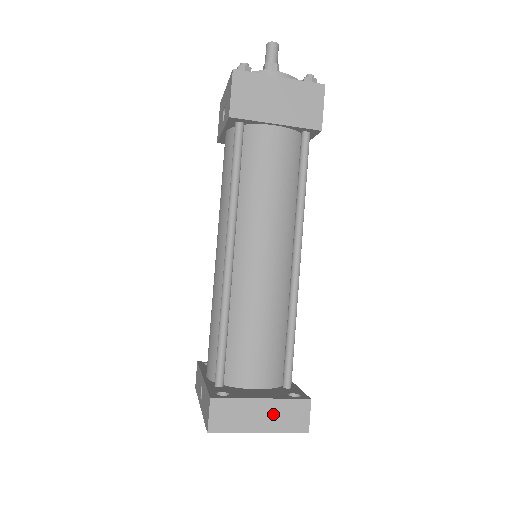
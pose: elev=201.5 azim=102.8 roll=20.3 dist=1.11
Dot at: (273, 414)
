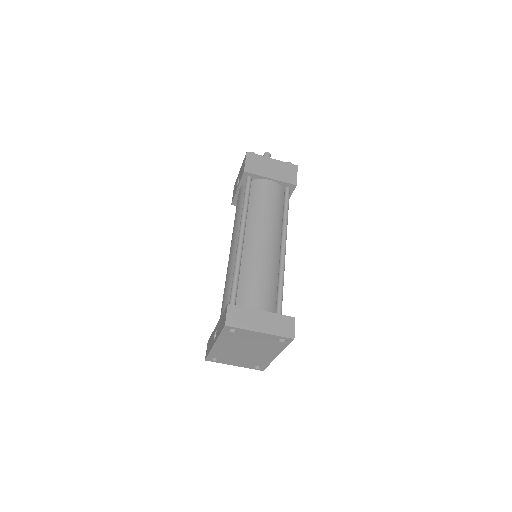
Dot at: (270, 322)
